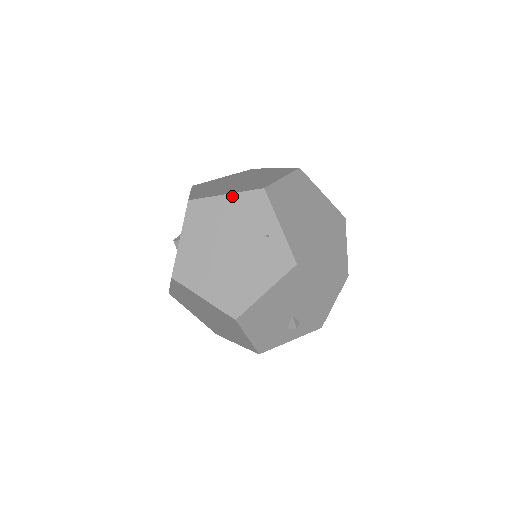
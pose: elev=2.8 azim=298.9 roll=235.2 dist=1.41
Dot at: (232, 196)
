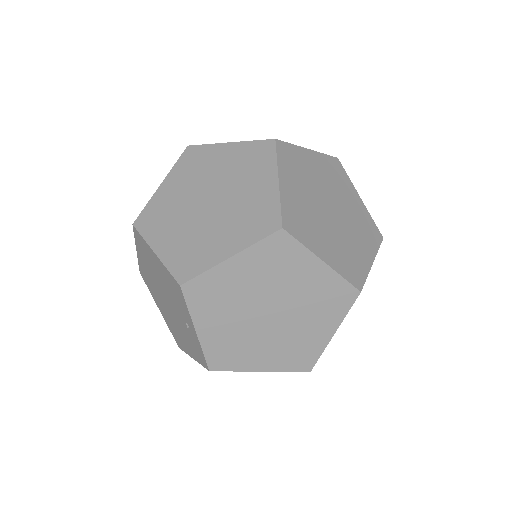
Dot at: (159, 261)
